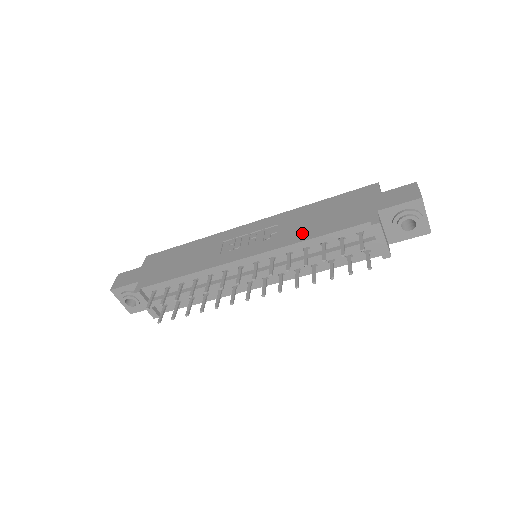
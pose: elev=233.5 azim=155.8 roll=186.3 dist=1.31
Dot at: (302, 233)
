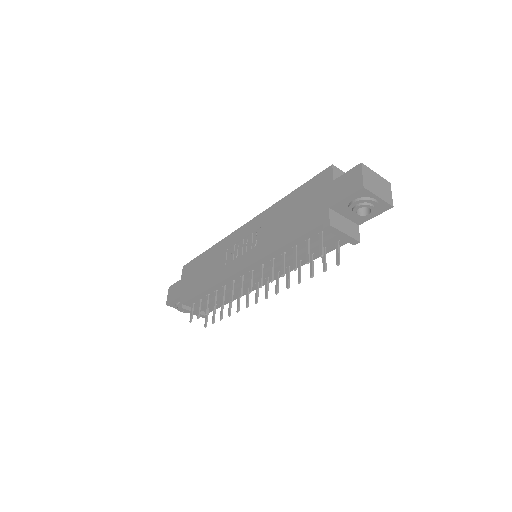
Dot at: (276, 239)
